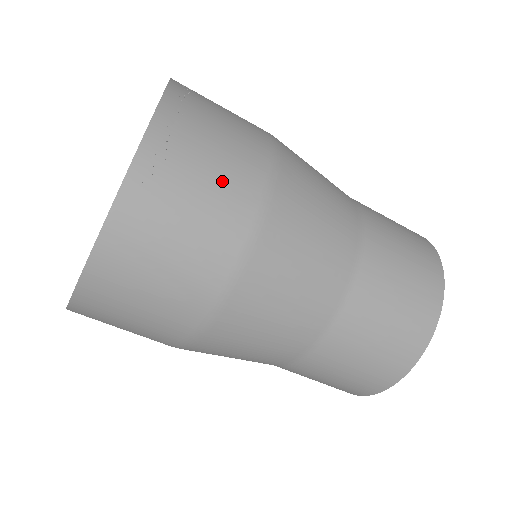
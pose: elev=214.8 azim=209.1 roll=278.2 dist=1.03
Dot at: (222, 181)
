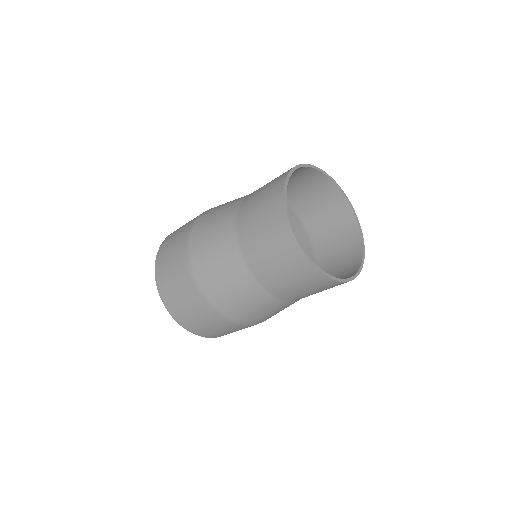
Dot at: (184, 227)
